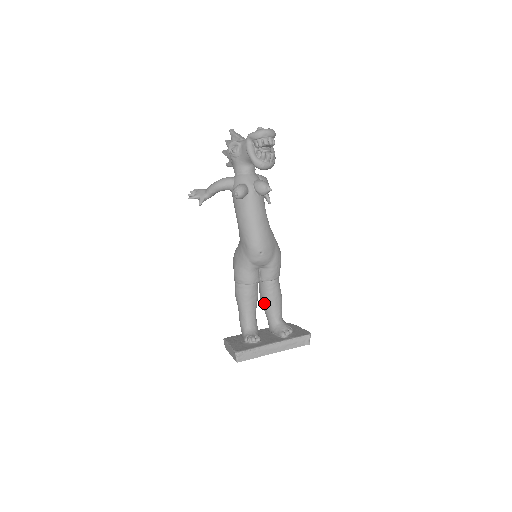
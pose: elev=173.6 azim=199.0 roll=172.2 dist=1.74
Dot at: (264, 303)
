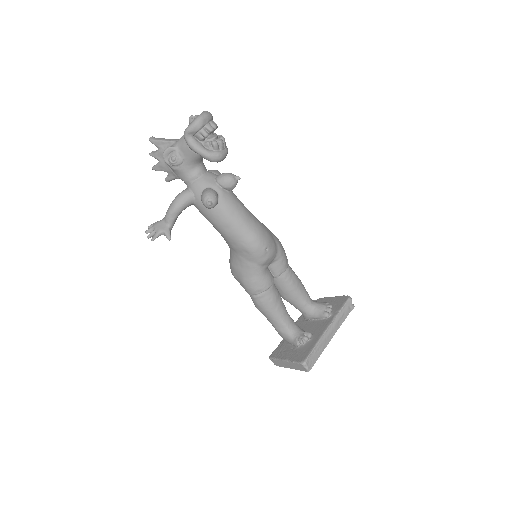
Dot at: (289, 297)
